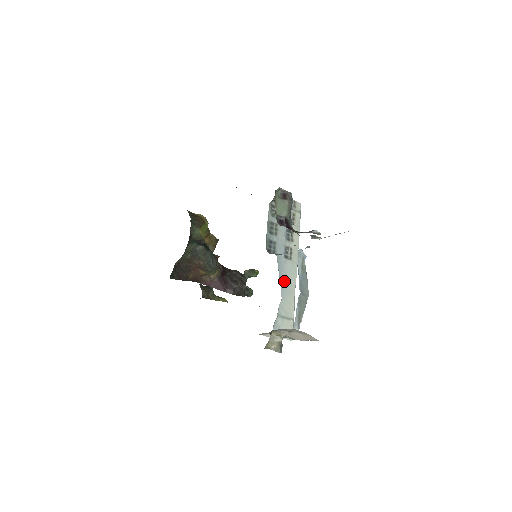
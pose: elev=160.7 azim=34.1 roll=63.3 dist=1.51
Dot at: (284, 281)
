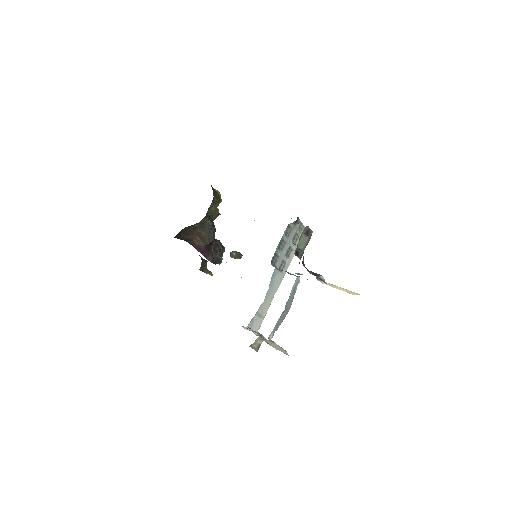
Dot at: (271, 287)
